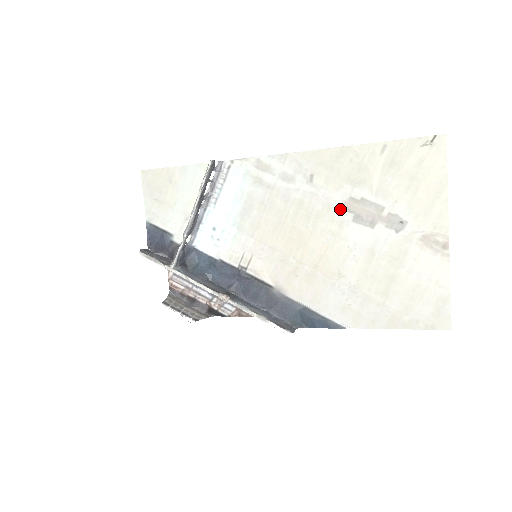
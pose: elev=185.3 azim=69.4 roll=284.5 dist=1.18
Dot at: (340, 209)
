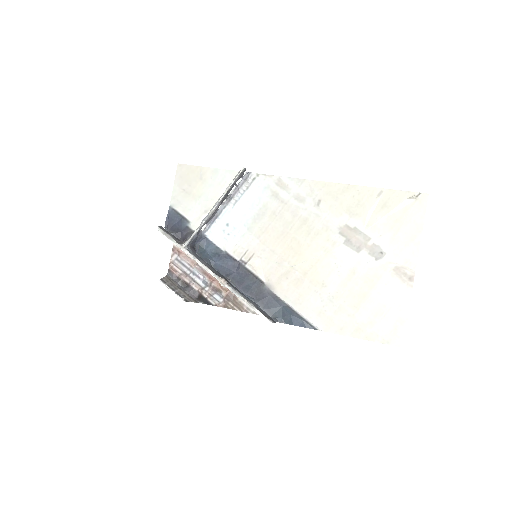
Dot at: (336, 232)
